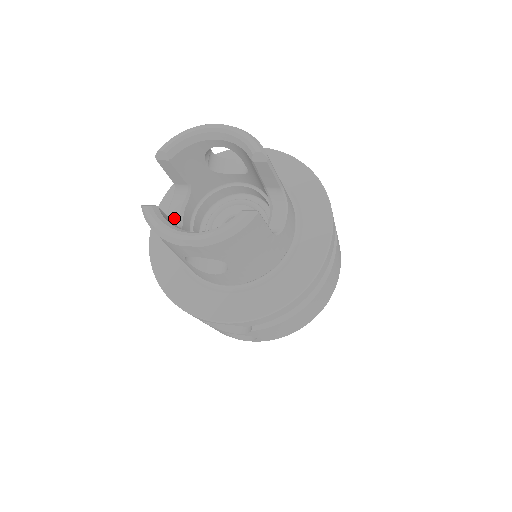
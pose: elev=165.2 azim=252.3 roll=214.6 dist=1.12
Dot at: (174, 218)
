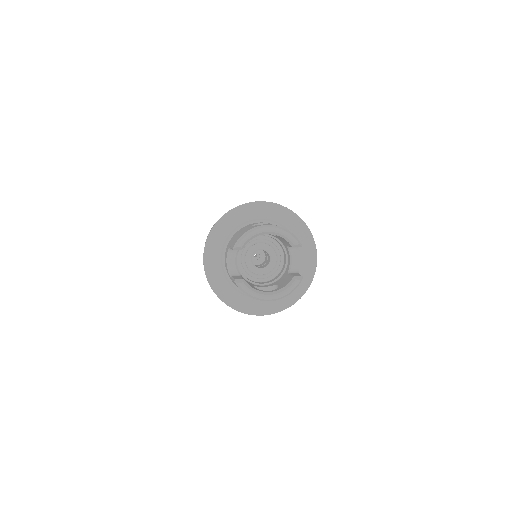
Dot at: (233, 267)
